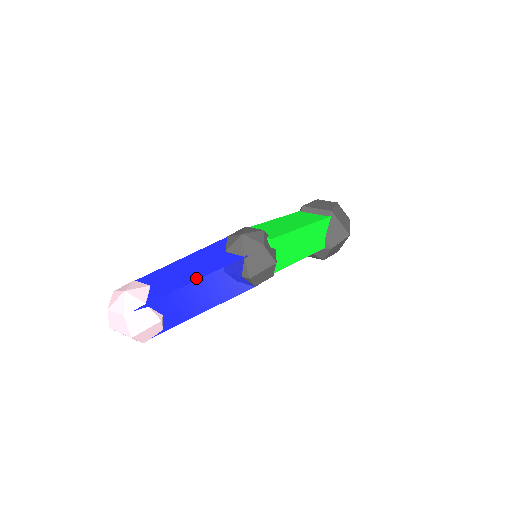
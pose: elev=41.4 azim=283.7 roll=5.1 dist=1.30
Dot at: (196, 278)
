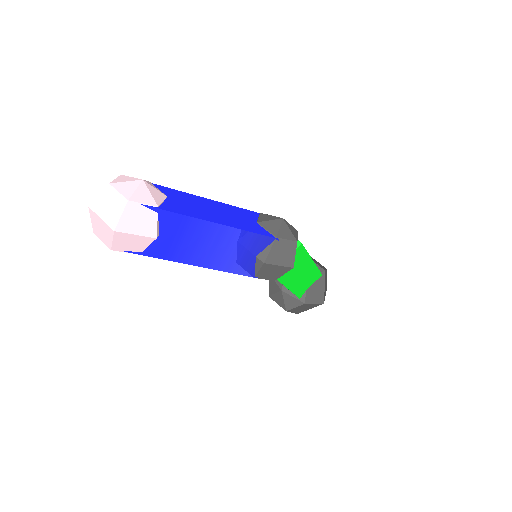
Dot at: (222, 222)
